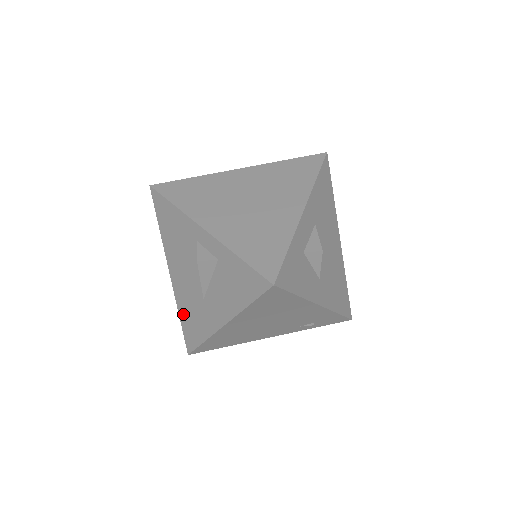
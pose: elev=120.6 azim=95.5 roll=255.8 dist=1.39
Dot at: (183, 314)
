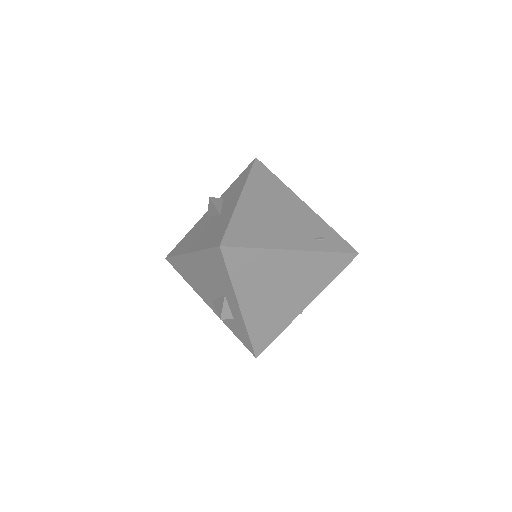
Dot at: (206, 243)
